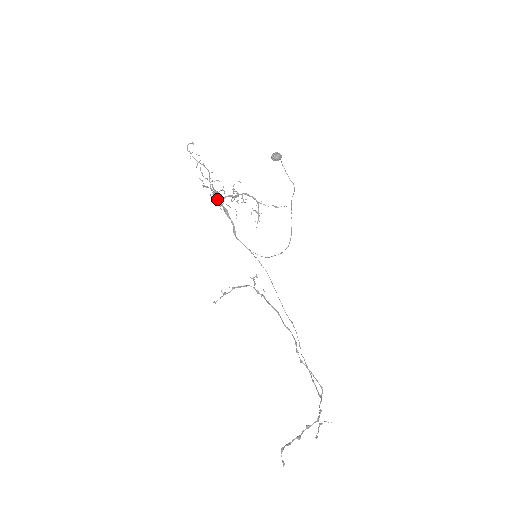
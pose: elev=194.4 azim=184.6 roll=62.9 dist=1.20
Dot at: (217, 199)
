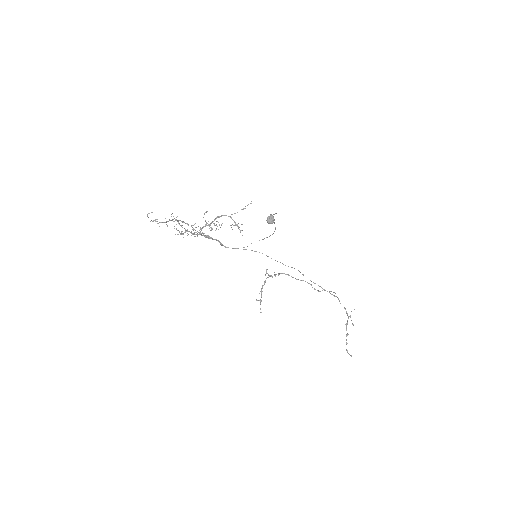
Dot at: (197, 235)
